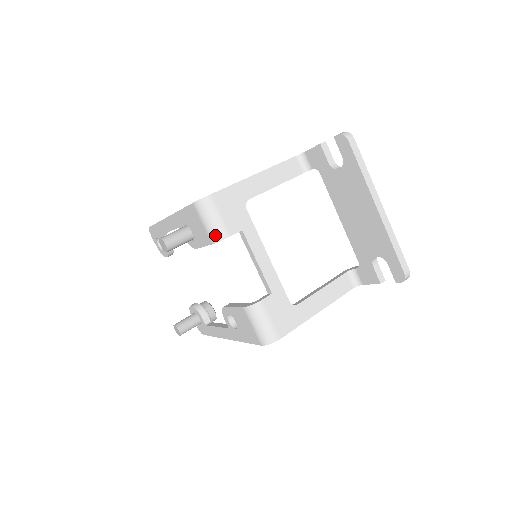
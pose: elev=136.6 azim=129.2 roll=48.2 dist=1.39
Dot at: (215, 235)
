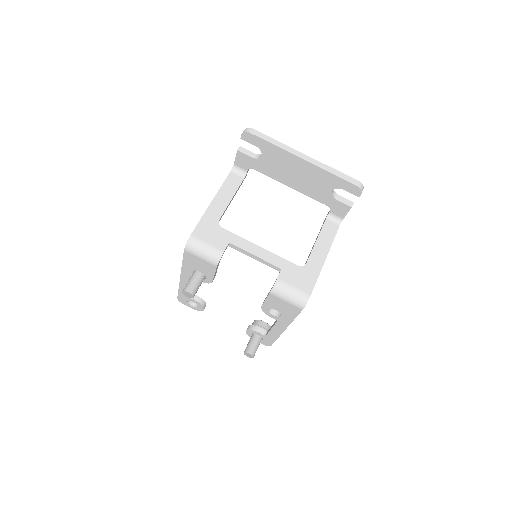
Dot at: (213, 259)
